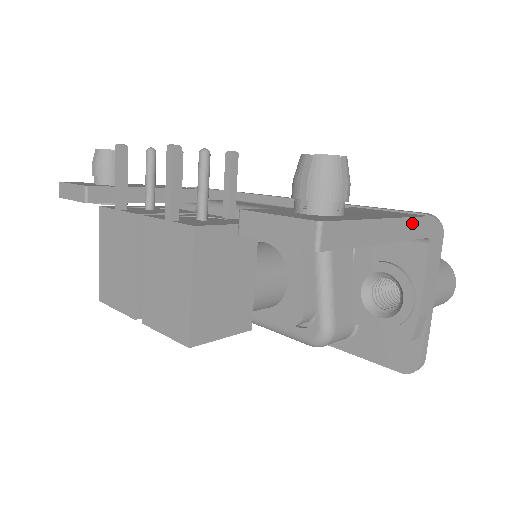
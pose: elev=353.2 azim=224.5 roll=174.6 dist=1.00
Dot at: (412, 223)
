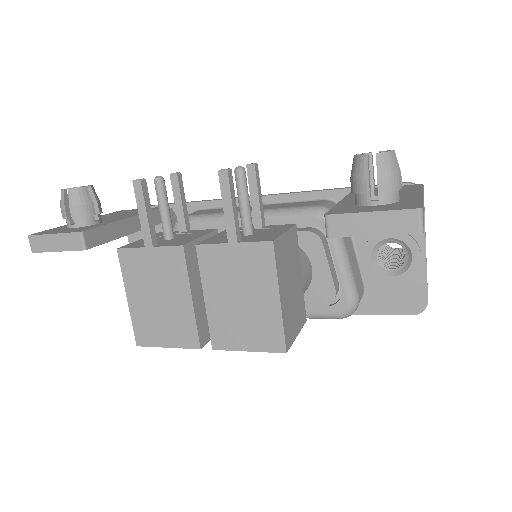
Dot at: (423, 193)
